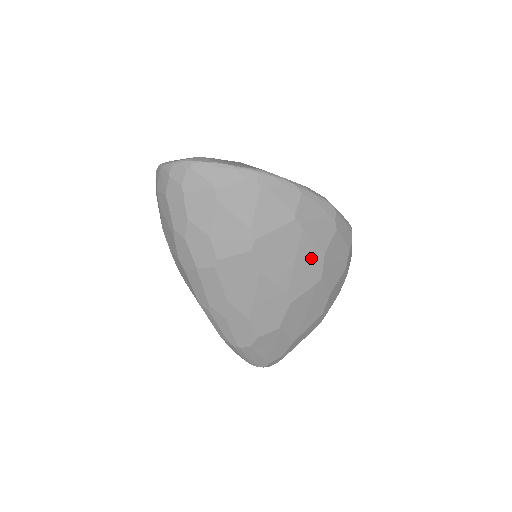
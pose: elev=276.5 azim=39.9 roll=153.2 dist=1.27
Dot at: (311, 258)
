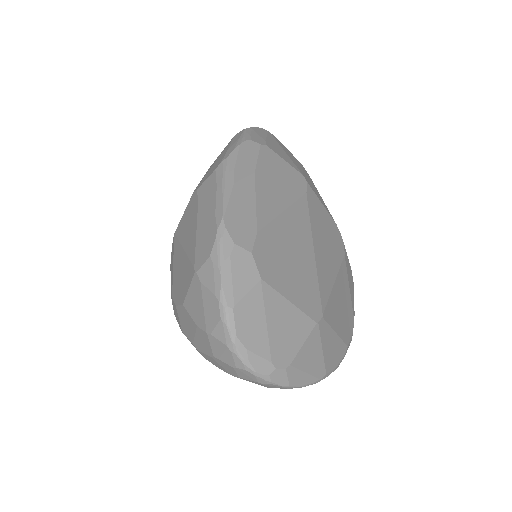
Dot at: occluded
